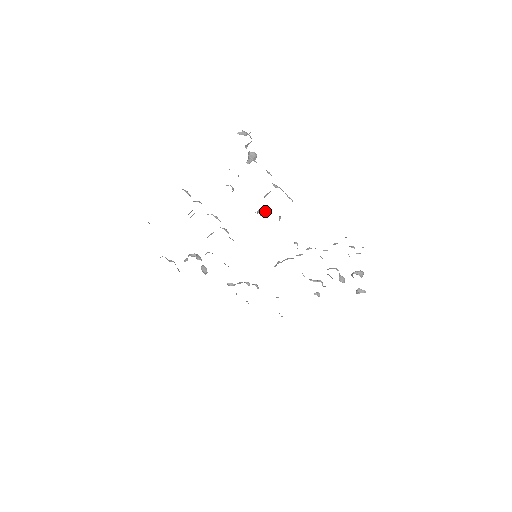
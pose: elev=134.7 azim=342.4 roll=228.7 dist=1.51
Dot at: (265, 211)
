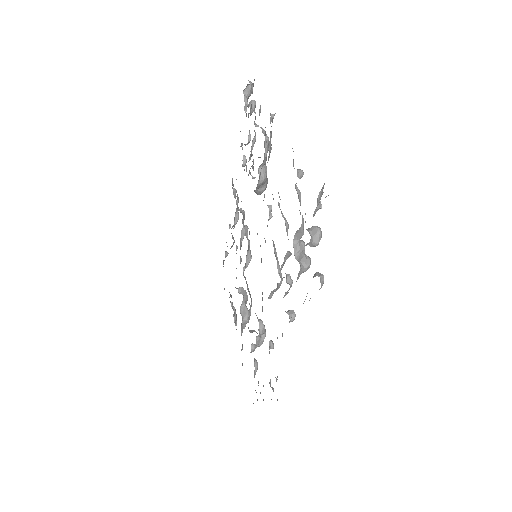
Dot at: occluded
